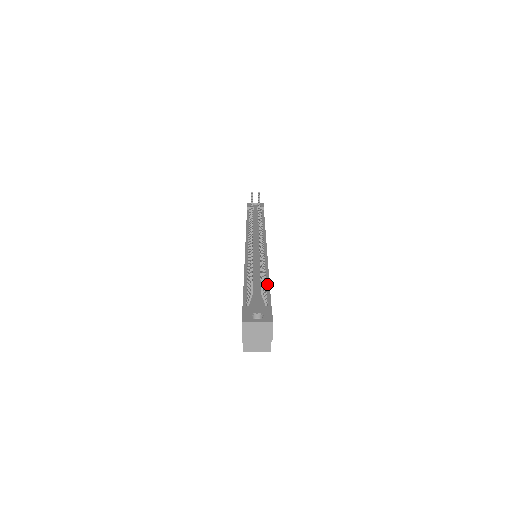
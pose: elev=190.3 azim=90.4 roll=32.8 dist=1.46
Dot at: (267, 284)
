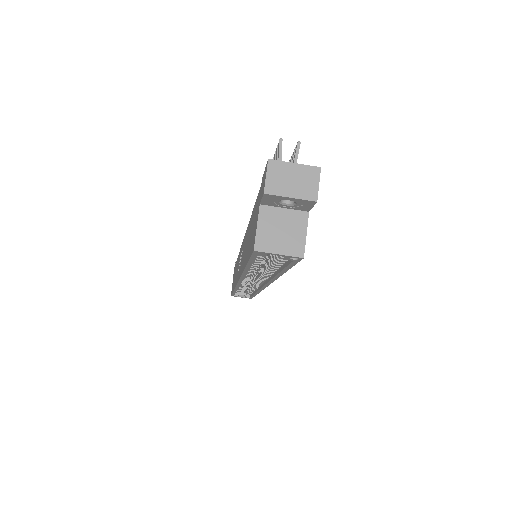
Dot at: occluded
